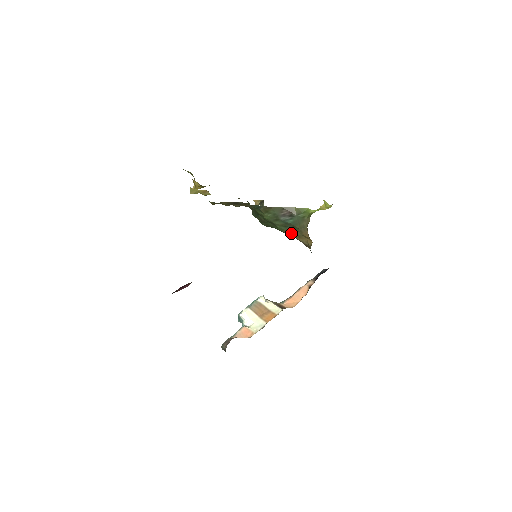
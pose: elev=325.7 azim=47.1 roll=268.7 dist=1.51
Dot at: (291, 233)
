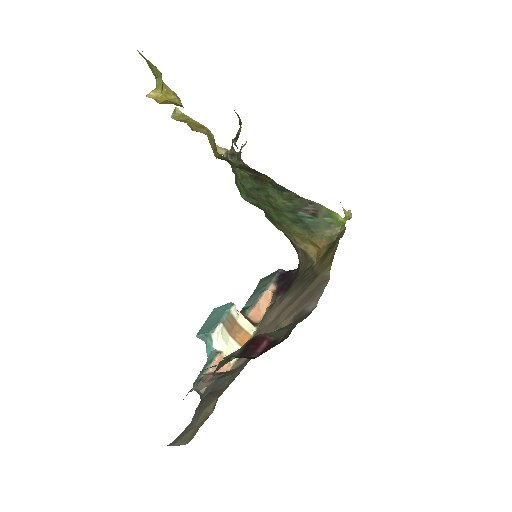
Dot at: (294, 231)
